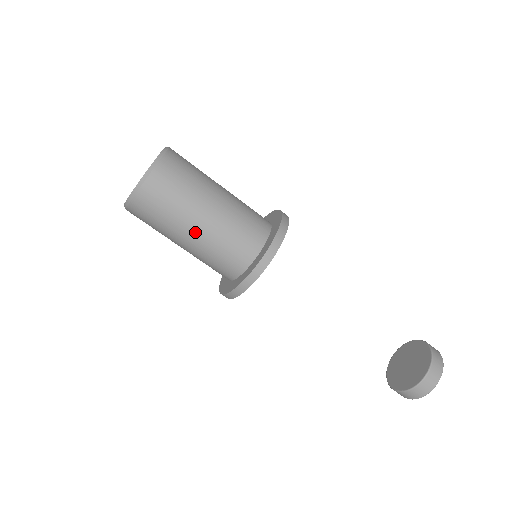
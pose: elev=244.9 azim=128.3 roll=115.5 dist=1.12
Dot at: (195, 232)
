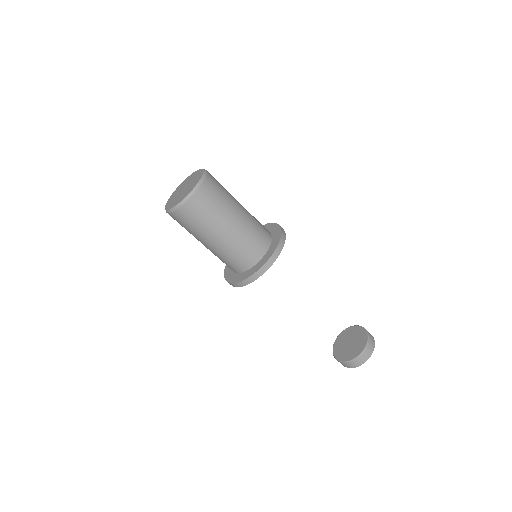
Dot at: (236, 220)
